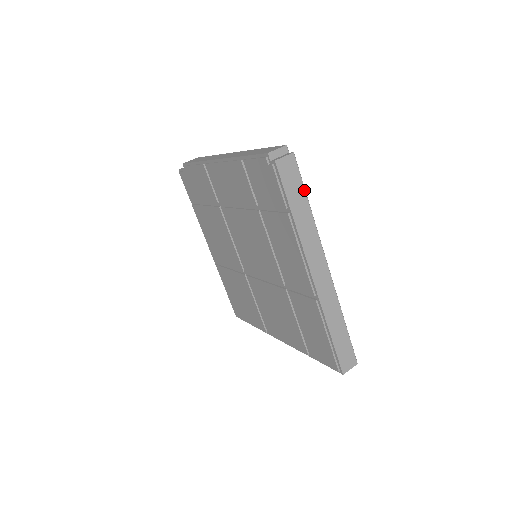
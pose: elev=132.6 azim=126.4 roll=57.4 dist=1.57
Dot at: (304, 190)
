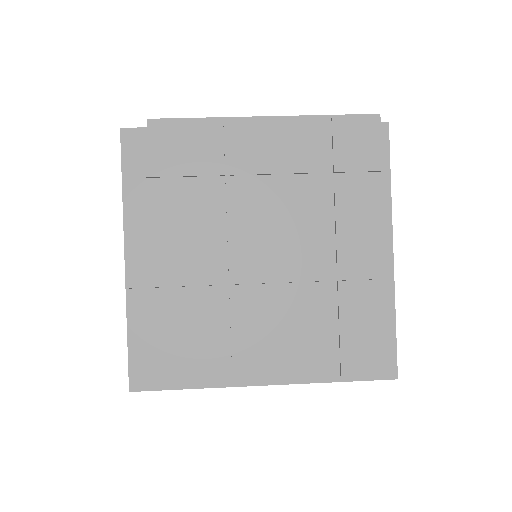
Dot at: occluded
